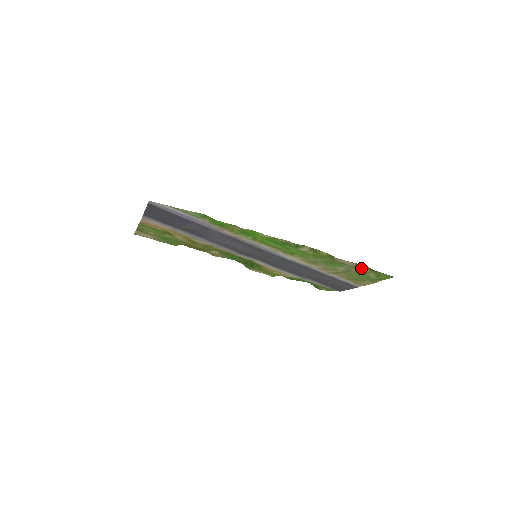
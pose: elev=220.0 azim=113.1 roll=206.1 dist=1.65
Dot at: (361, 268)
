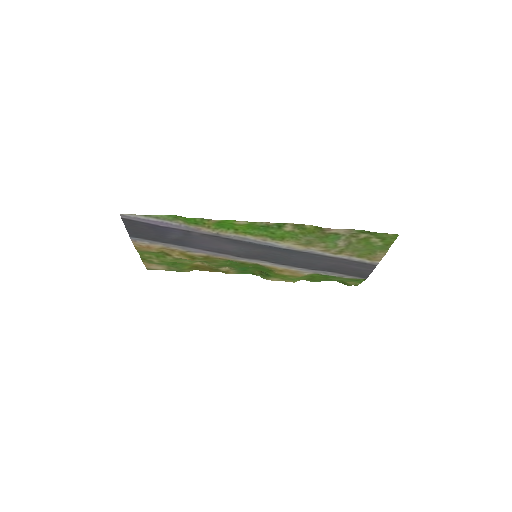
Dot at: (359, 235)
